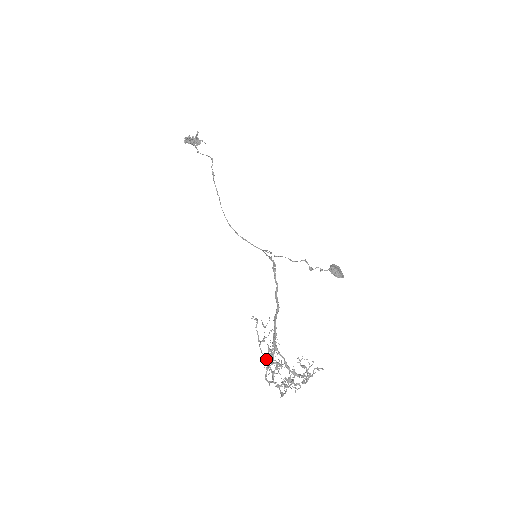
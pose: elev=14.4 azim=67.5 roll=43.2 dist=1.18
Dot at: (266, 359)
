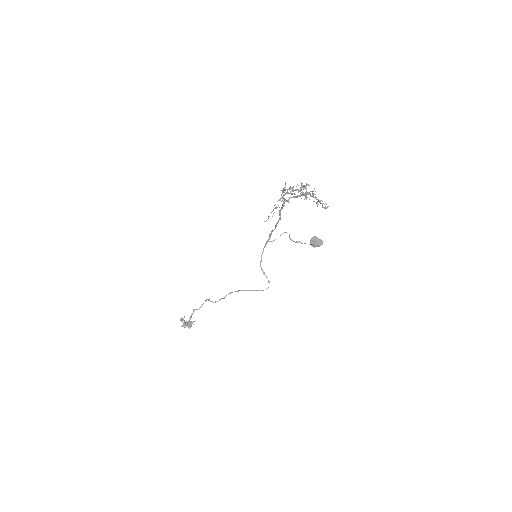
Dot at: (282, 198)
